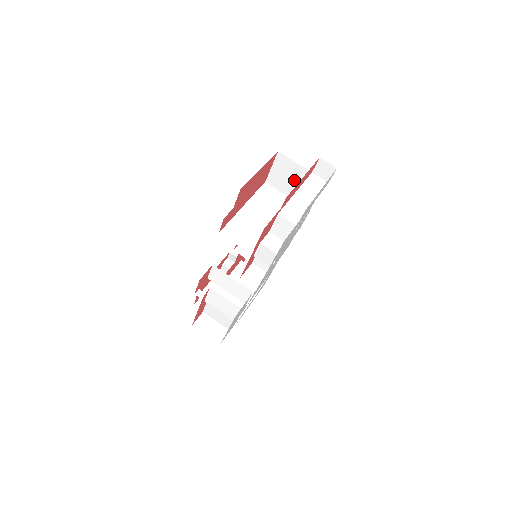
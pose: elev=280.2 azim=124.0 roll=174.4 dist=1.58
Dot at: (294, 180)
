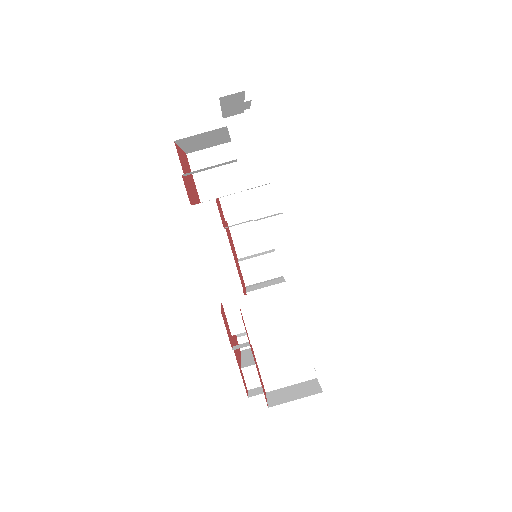
Dot at: (222, 169)
